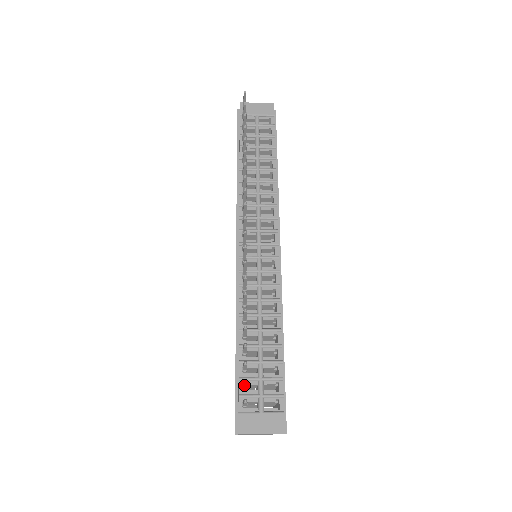
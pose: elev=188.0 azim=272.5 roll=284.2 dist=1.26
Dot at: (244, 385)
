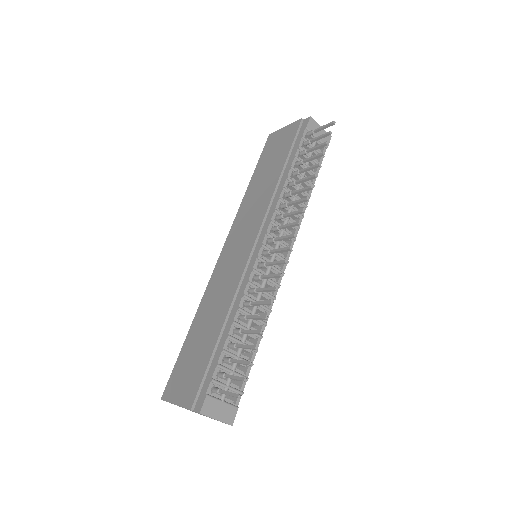
Dot at: (236, 379)
